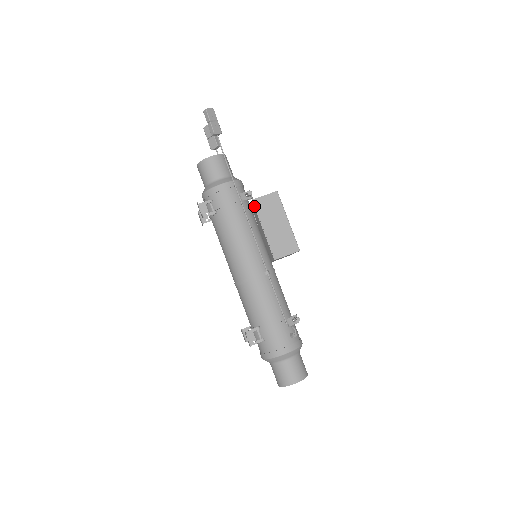
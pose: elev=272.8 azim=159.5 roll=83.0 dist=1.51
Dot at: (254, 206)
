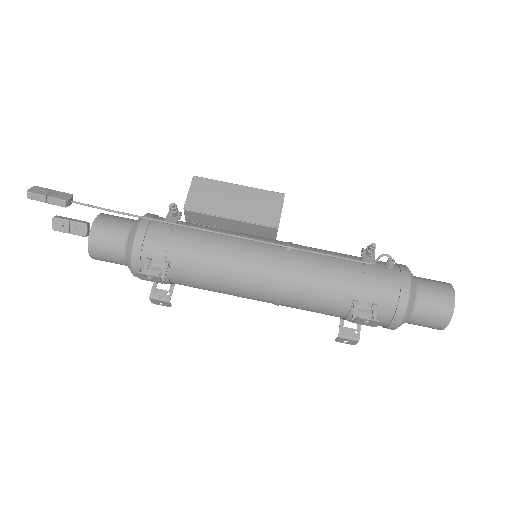
Dot at: (193, 212)
